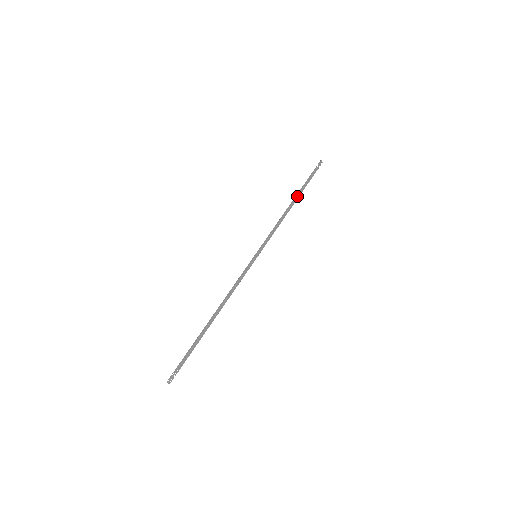
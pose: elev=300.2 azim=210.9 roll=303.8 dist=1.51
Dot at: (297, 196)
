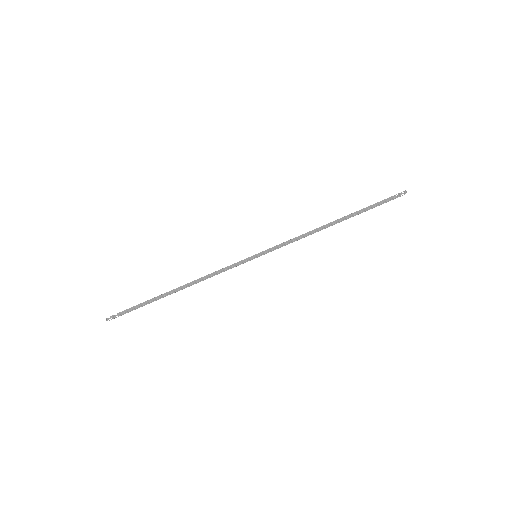
Dot at: (345, 218)
